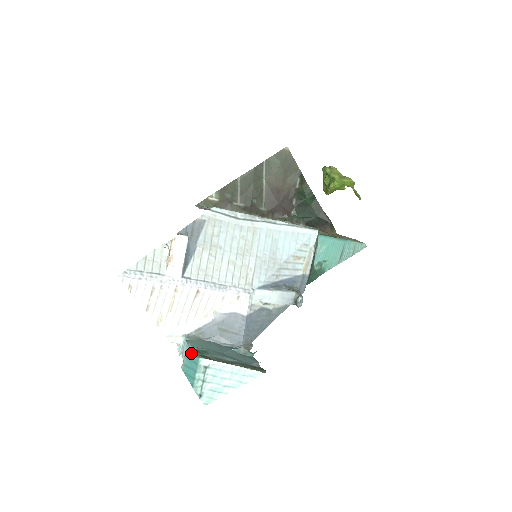
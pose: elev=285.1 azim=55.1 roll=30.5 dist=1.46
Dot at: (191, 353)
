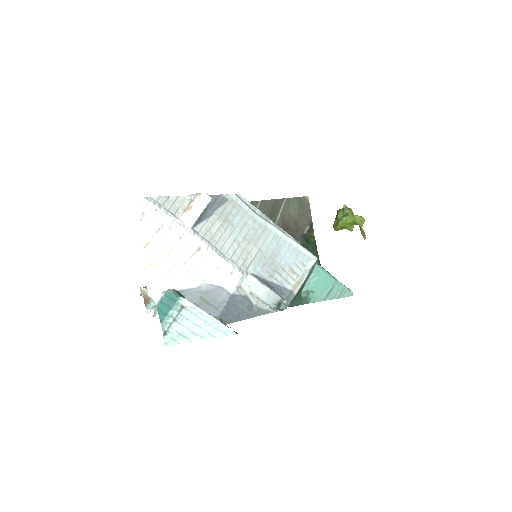
Dot at: (173, 292)
